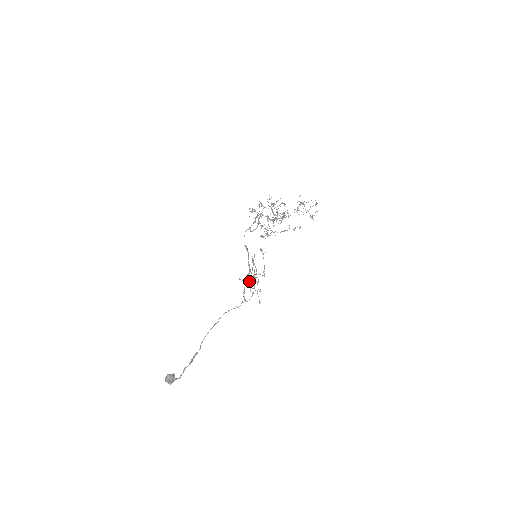
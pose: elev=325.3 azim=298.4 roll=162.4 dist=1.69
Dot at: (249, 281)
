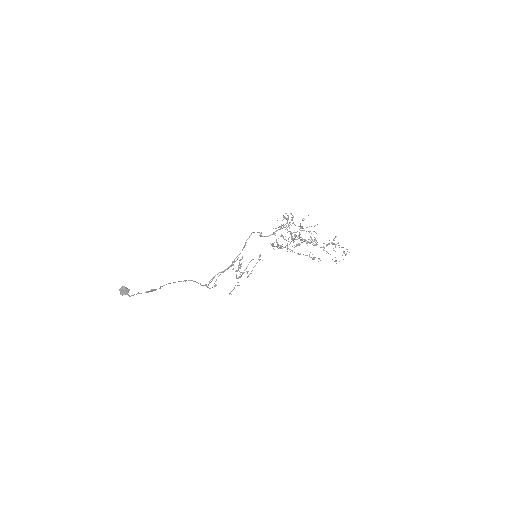
Dot at: (220, 274)
